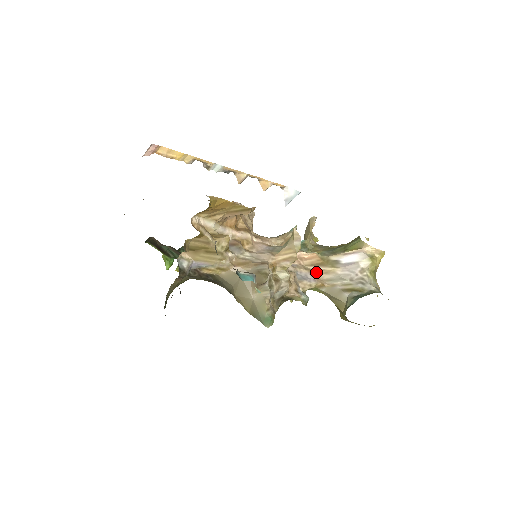
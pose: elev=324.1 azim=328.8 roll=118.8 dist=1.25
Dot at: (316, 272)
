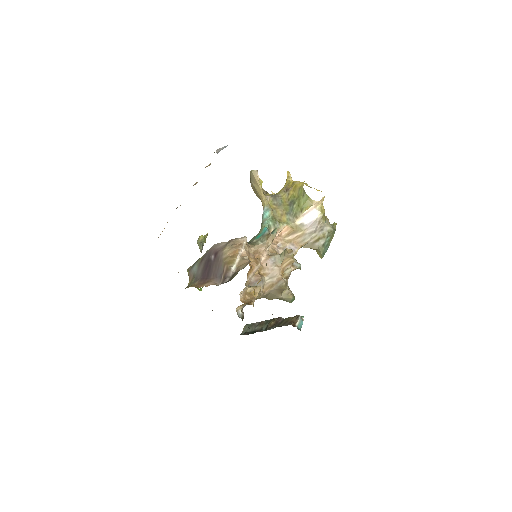
Dot at: (293, 240)
